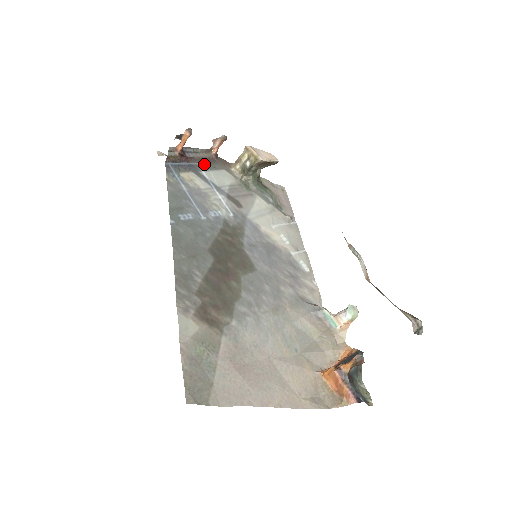
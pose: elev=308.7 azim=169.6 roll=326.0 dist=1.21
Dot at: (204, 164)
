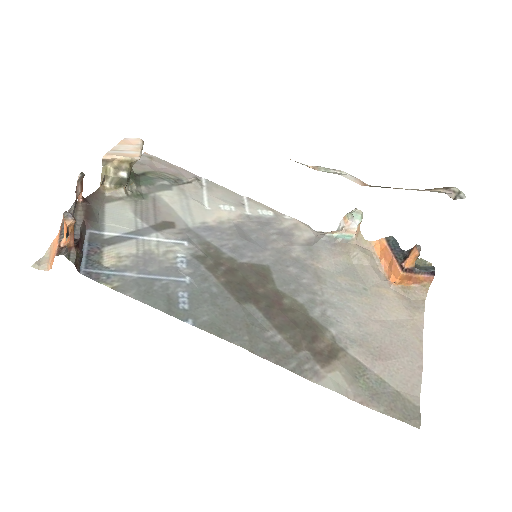
Dot at: (92, 224)
